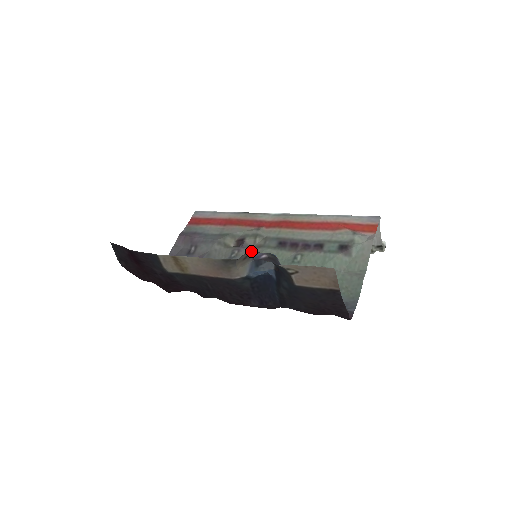
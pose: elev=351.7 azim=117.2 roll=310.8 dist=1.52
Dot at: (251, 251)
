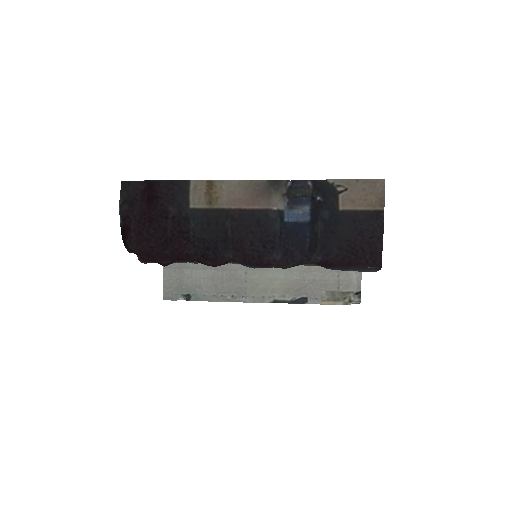
Dot at: occluded
